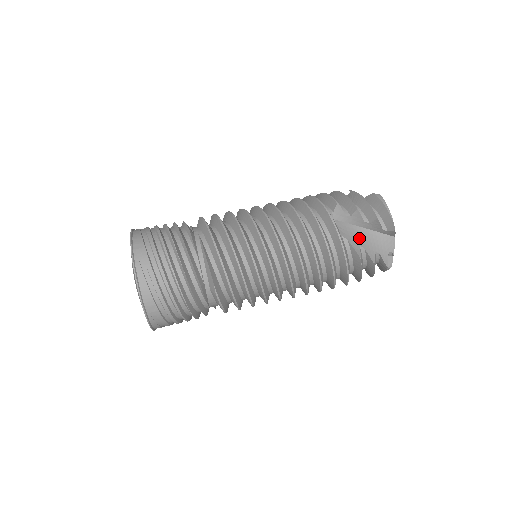
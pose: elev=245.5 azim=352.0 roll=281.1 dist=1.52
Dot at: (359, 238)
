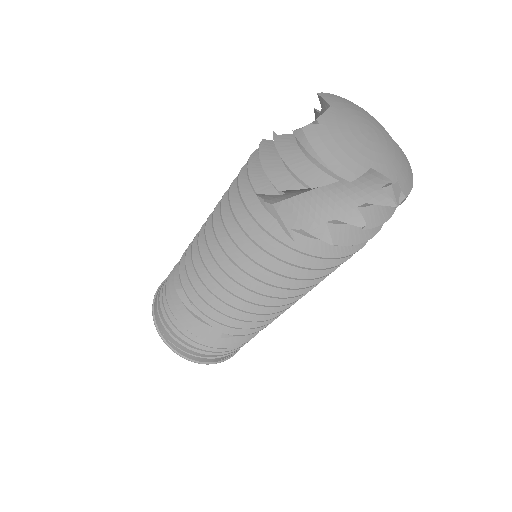
Dot at: (319, 209)
